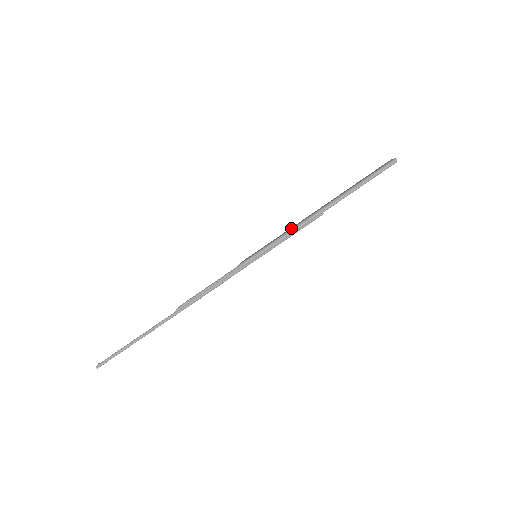
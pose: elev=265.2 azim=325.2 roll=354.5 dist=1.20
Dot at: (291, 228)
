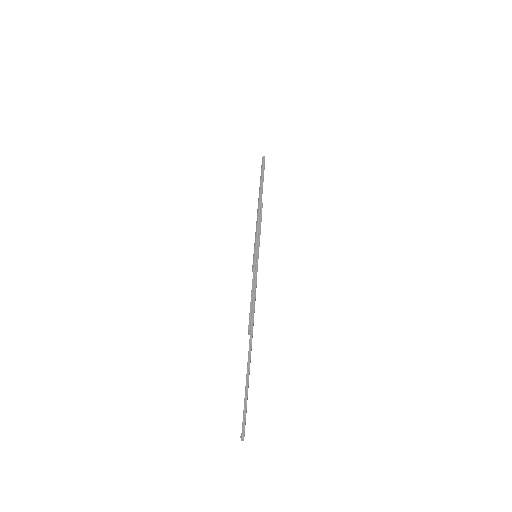
Dot at: (256, 224)
